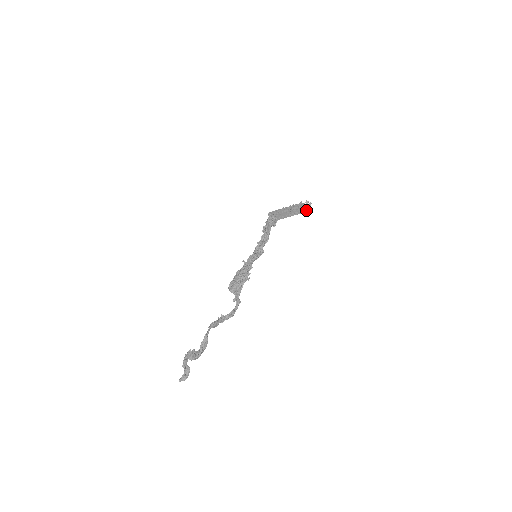
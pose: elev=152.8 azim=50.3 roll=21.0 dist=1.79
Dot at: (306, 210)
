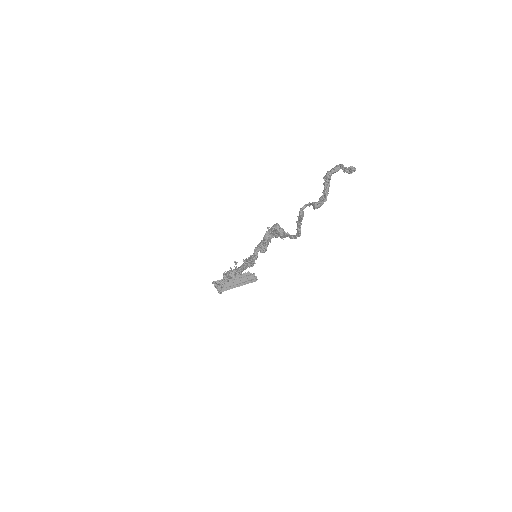
Dot at: (254, 279)
